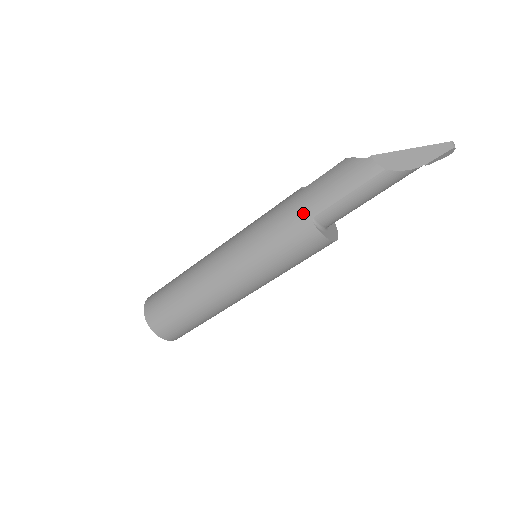
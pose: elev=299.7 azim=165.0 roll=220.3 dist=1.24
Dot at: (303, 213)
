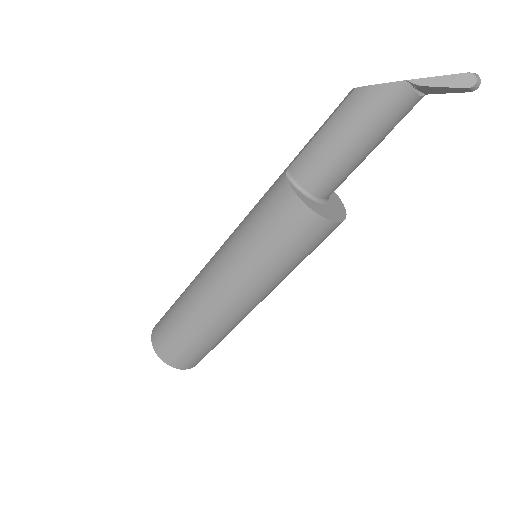
Dot at: (285, 170)
